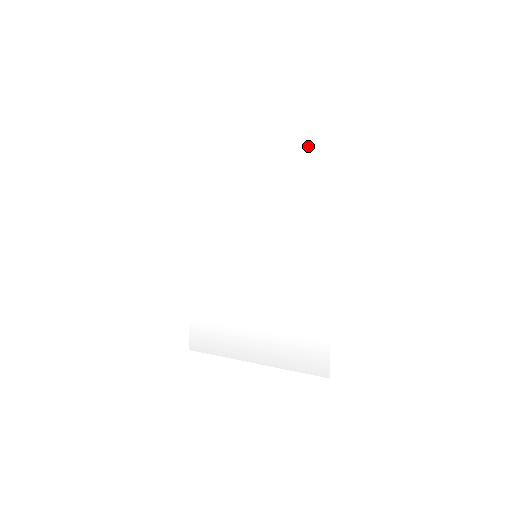
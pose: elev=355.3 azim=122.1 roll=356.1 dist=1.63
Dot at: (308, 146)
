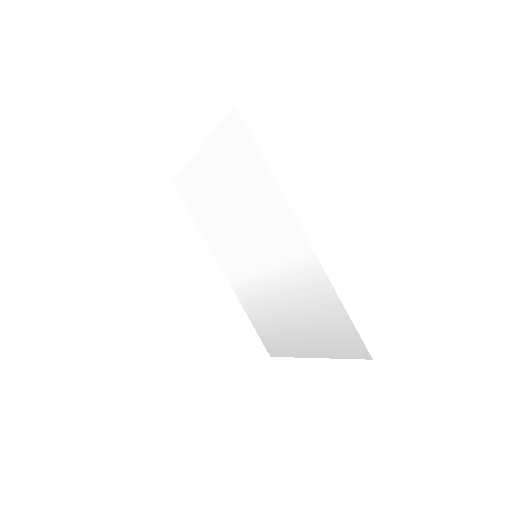
Dot at: (221, 128)
